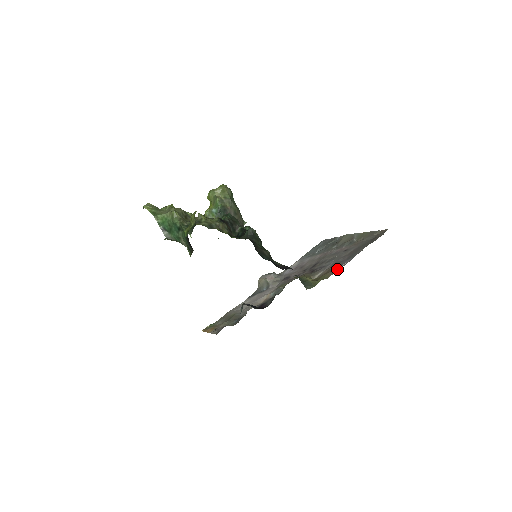
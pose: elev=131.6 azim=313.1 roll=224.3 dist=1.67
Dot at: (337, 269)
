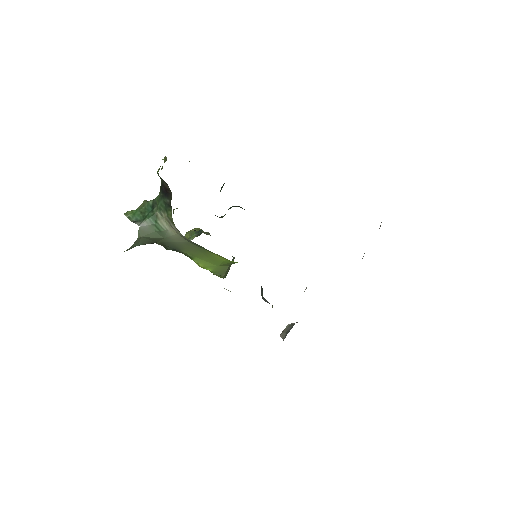
Dot at: occluded
